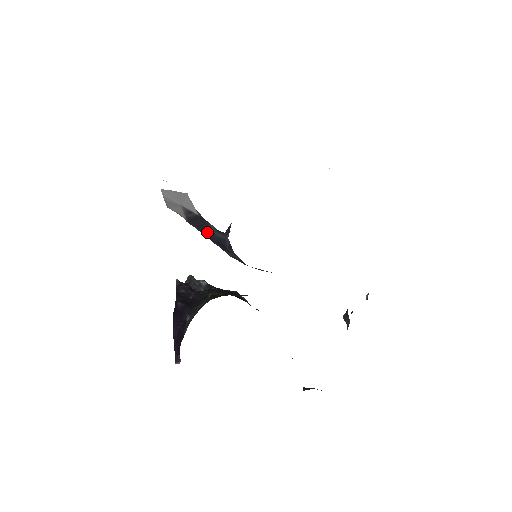
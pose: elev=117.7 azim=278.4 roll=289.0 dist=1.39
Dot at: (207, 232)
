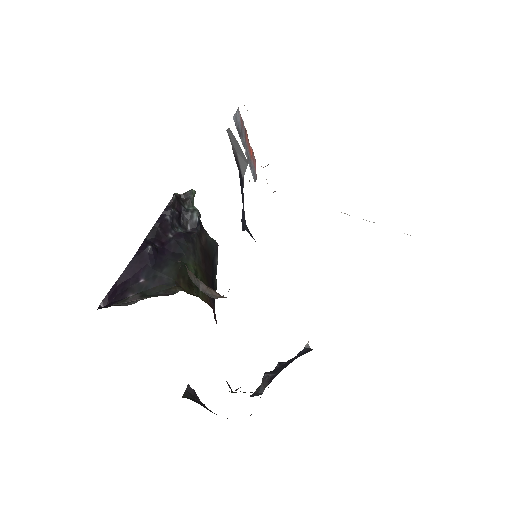
Dot at: occluded
